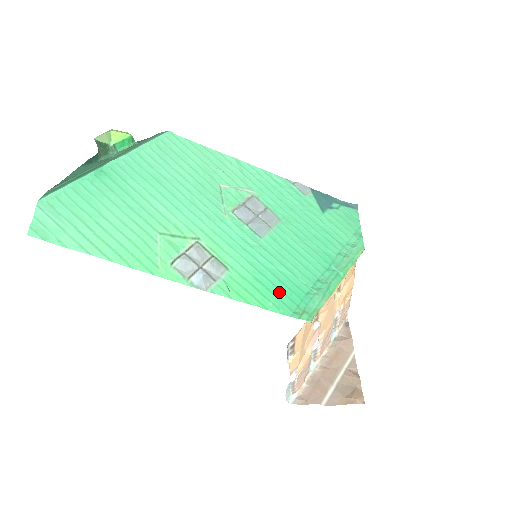
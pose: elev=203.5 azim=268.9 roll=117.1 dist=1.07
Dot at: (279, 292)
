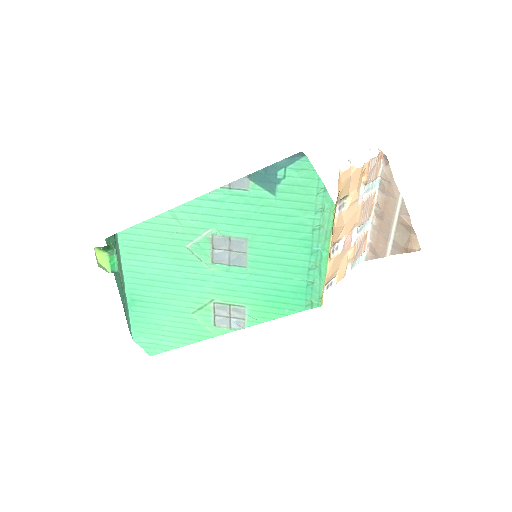
Dot at: (287, 299)
